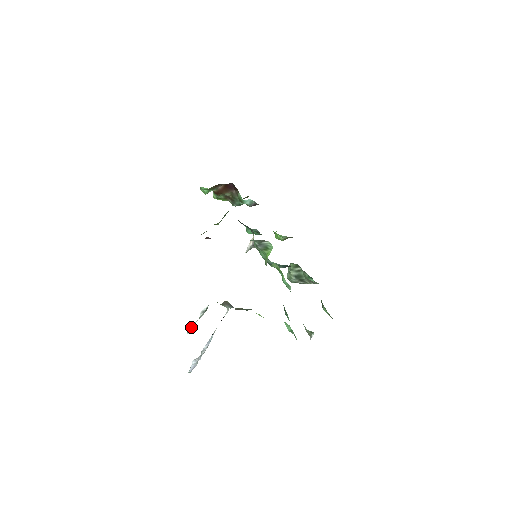
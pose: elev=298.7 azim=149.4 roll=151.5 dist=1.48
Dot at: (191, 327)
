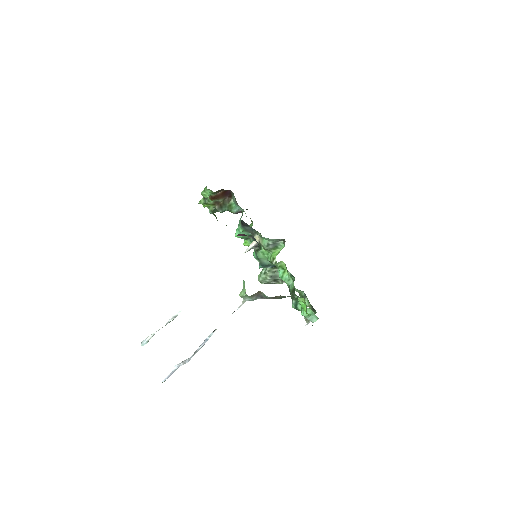
Dot at: (151, 336)
